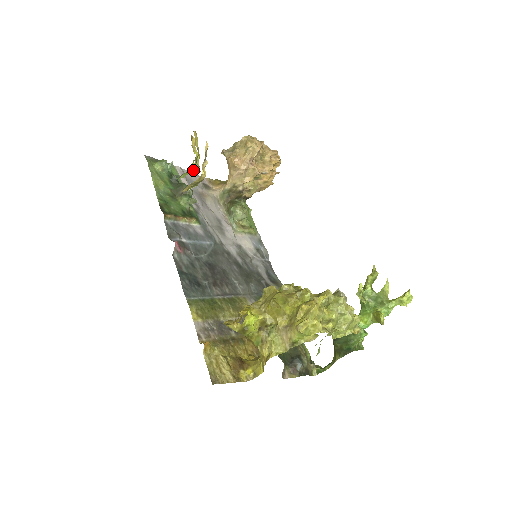
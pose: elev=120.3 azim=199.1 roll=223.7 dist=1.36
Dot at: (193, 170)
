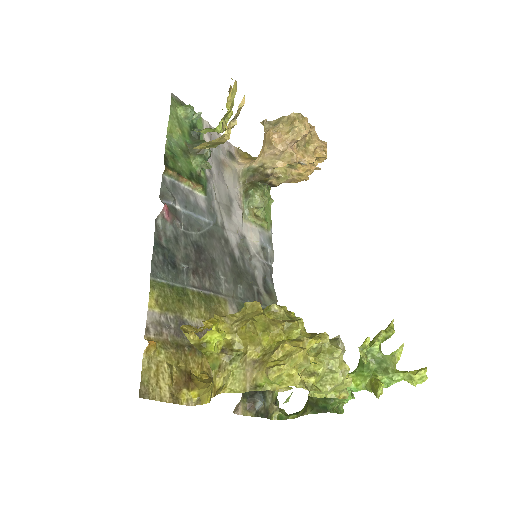
Dot at: (219, 128)
